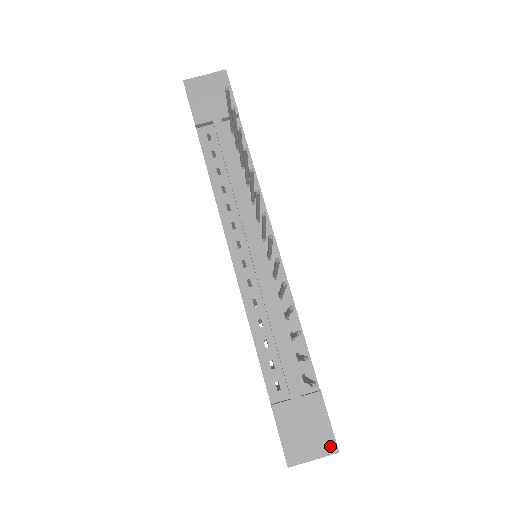
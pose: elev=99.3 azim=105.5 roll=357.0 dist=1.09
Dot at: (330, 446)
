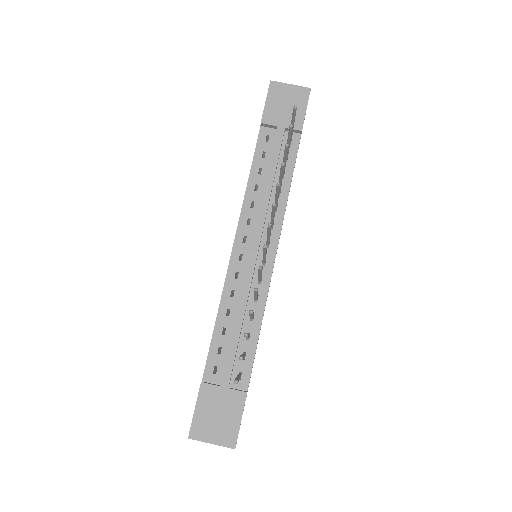
Dot at: (231, 440)
